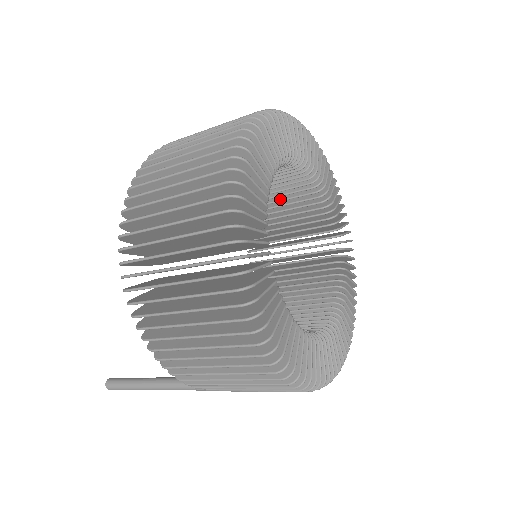
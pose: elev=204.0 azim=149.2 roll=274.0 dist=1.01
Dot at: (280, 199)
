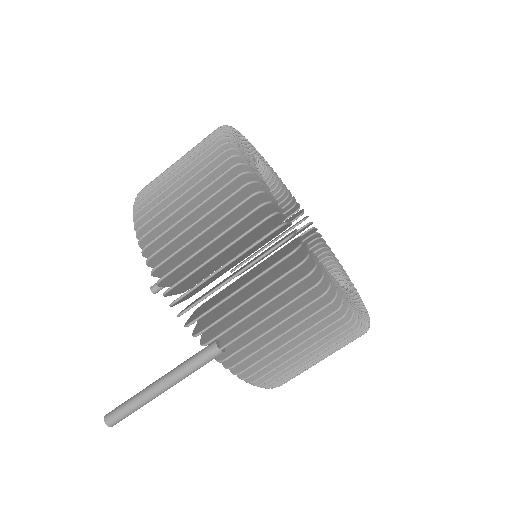
Dot at: (272, 241)
